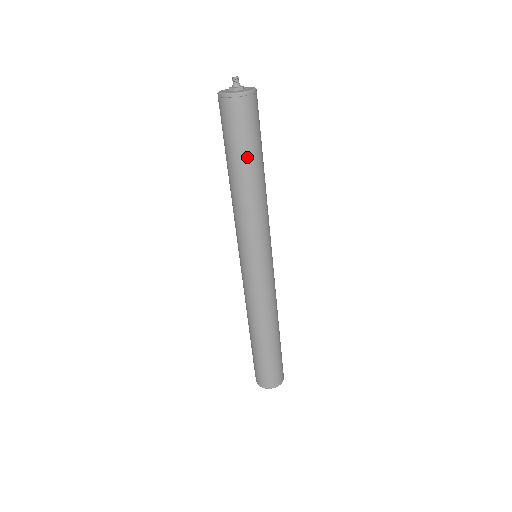
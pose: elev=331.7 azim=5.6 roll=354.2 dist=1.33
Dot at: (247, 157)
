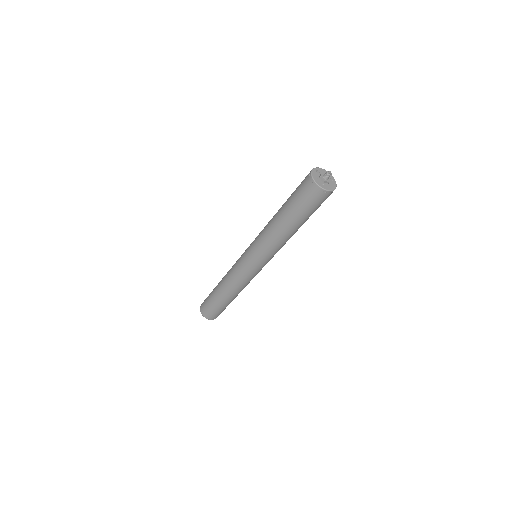
Dot at: occluded
